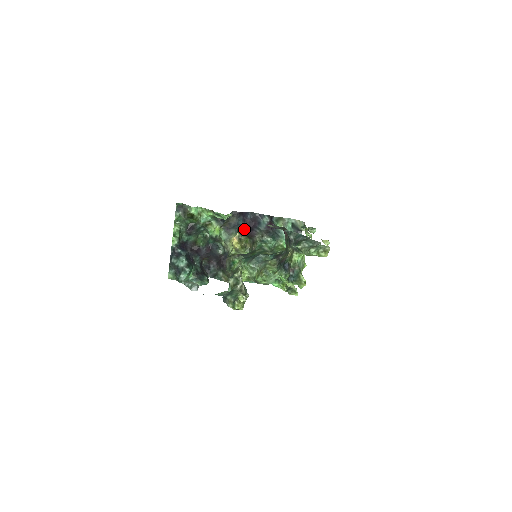
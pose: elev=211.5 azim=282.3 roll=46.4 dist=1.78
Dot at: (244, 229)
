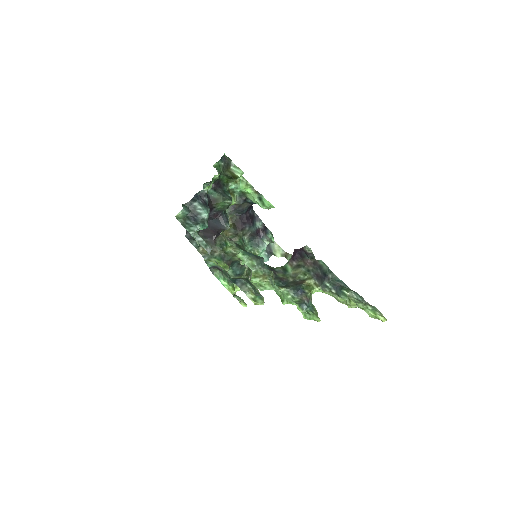
Dot at: (236, 217)
